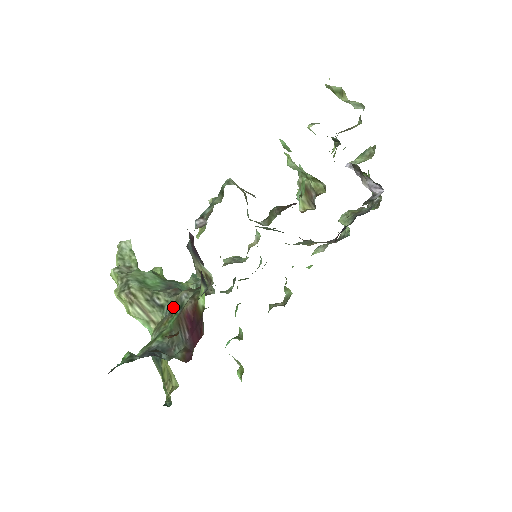
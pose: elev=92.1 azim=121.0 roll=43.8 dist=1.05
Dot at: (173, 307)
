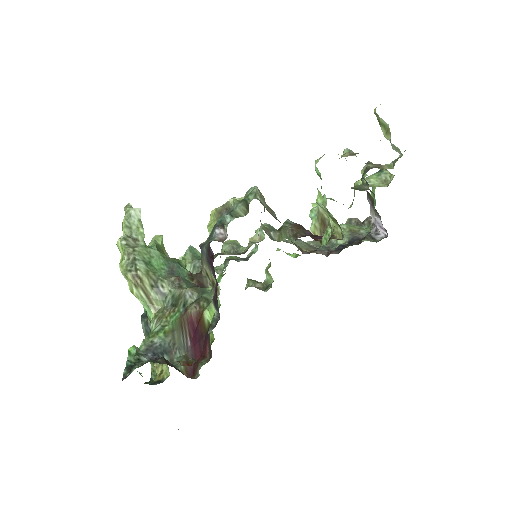
Dot at: (176, 301)
